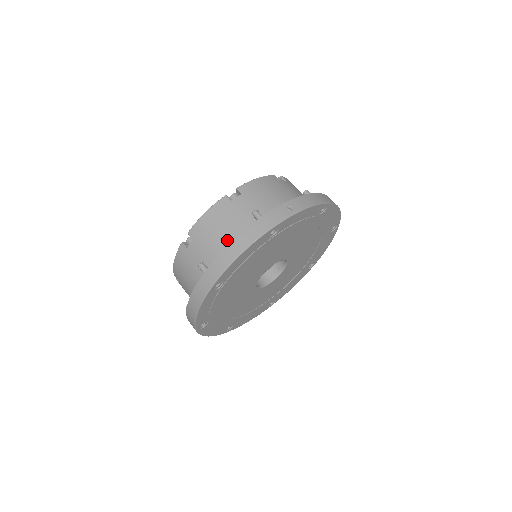
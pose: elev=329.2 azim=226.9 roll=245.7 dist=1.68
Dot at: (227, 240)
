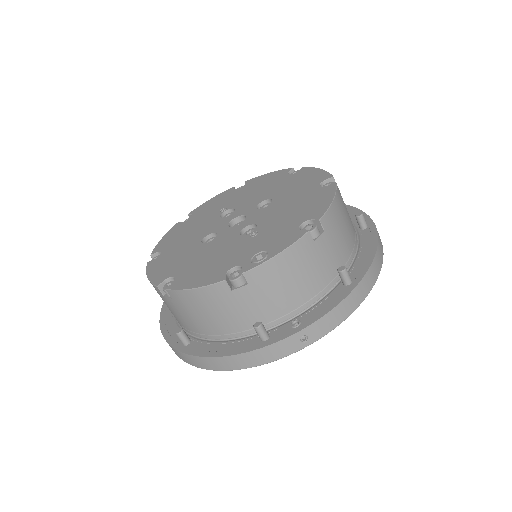
Dot at: (215, 329)
